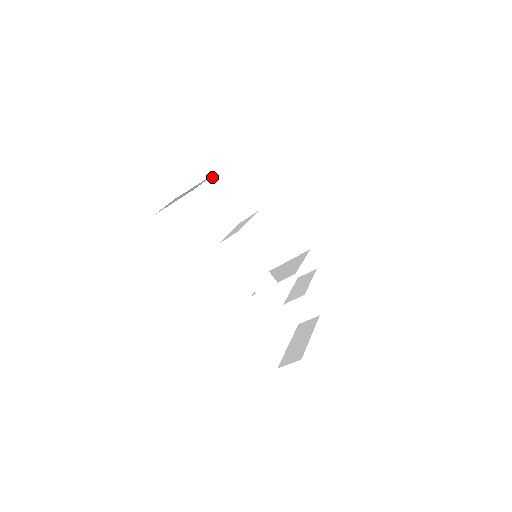
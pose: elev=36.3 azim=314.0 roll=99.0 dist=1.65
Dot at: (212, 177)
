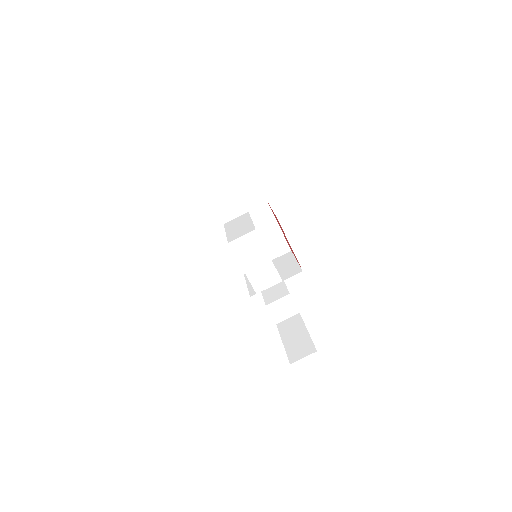
Dot at: (223, 173)
